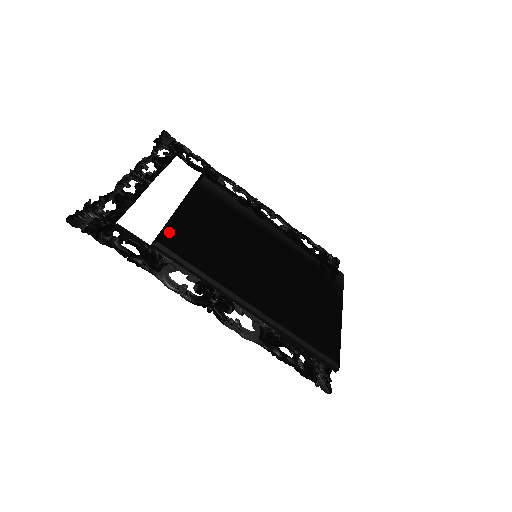
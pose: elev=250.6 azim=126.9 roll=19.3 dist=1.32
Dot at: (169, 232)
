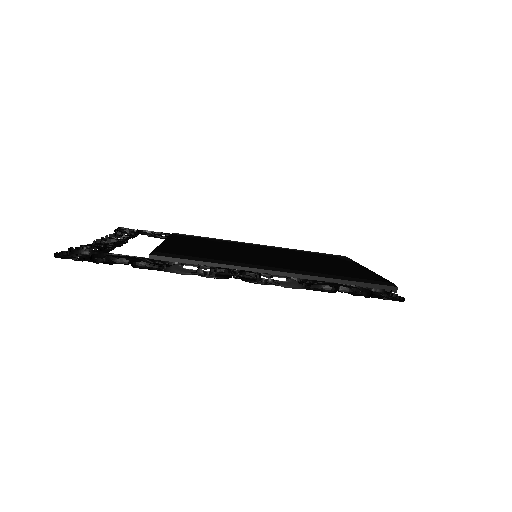
Dot at: (161, 249)
